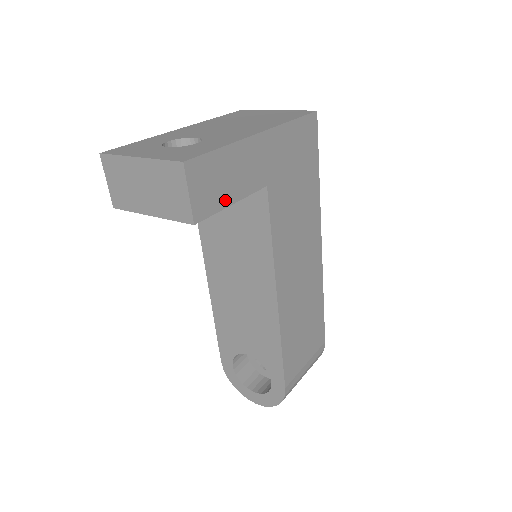
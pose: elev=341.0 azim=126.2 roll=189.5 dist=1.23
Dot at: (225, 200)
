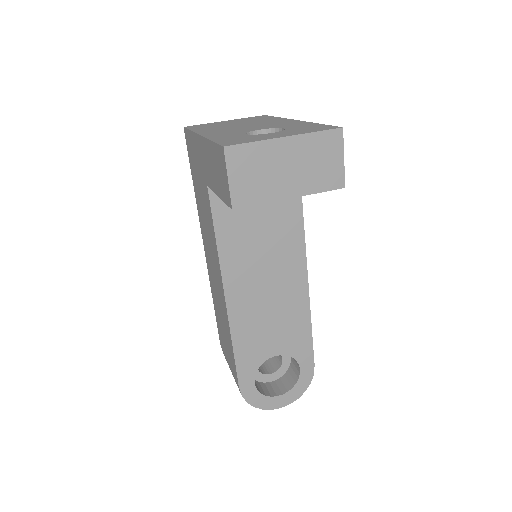
Dot at: occluded
